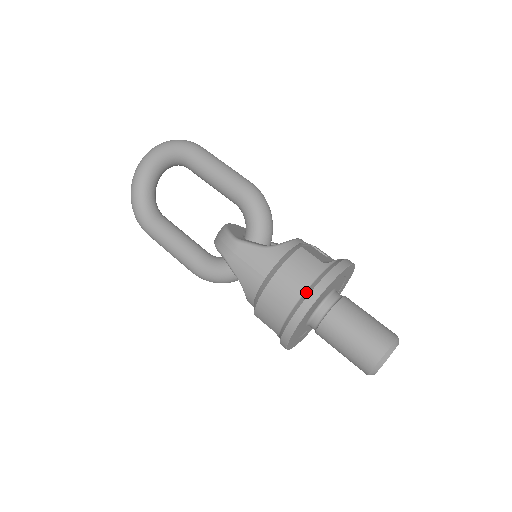
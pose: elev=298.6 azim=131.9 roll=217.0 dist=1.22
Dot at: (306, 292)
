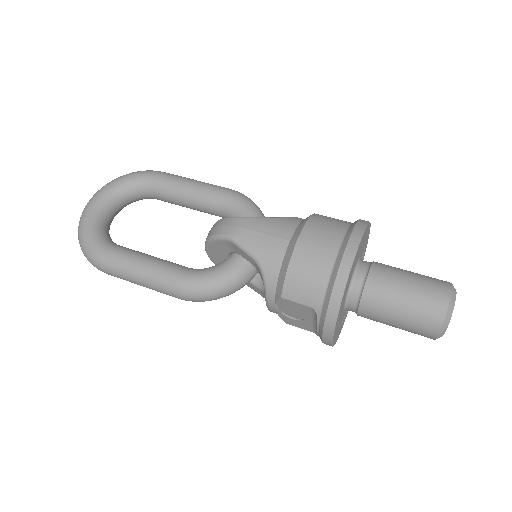
Dot at: (346, 234)
